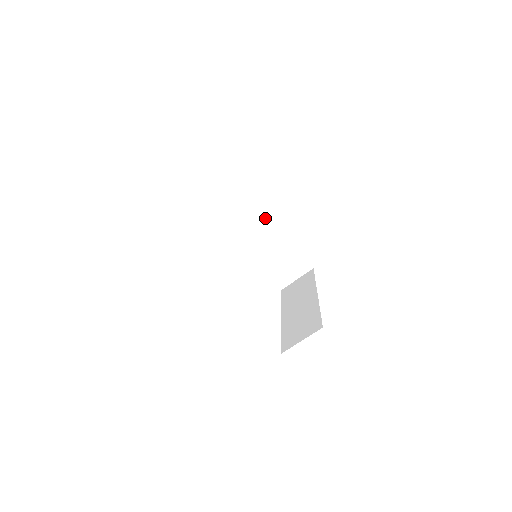
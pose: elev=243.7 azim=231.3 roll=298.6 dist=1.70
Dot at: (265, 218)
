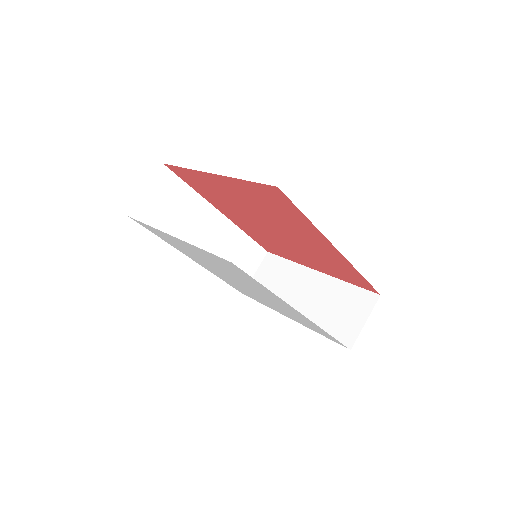
Dot at: (209, 213)
